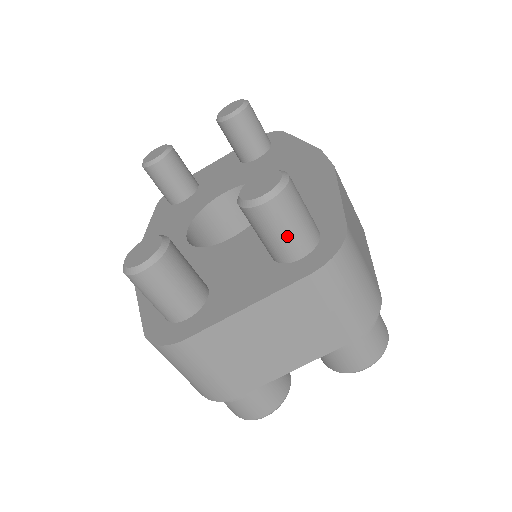
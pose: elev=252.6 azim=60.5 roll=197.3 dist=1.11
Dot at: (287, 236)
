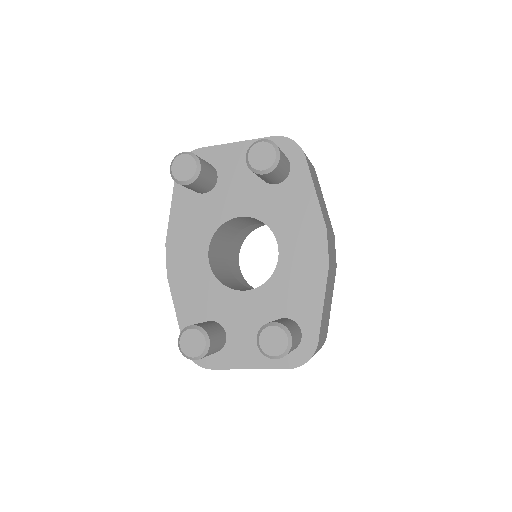
Dot at: occluded
